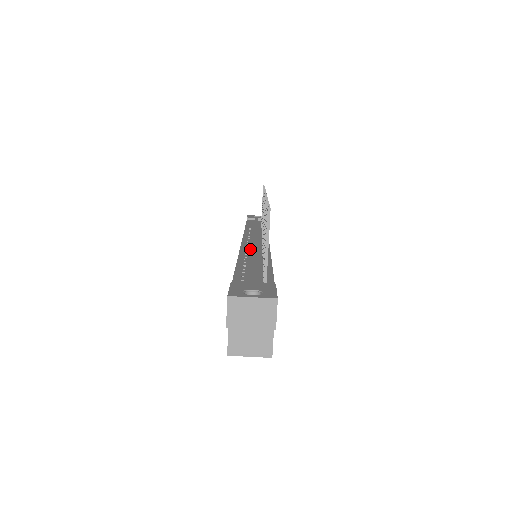
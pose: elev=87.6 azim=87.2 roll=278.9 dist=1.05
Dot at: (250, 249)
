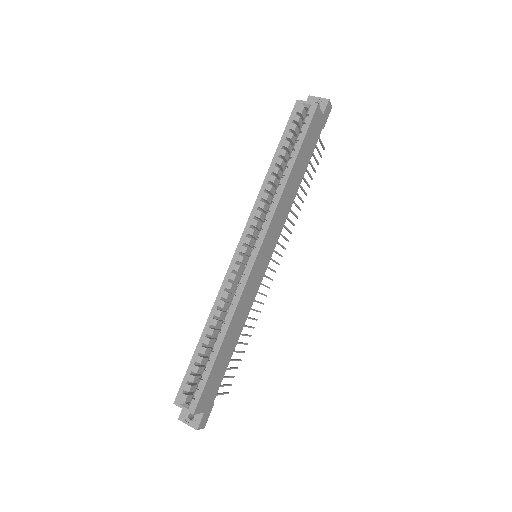
Dot at: occluded
